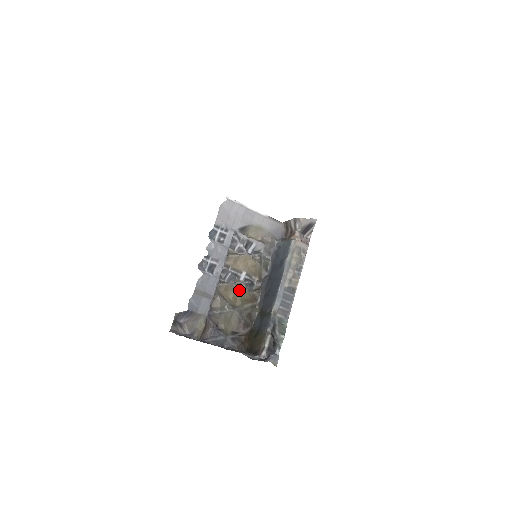
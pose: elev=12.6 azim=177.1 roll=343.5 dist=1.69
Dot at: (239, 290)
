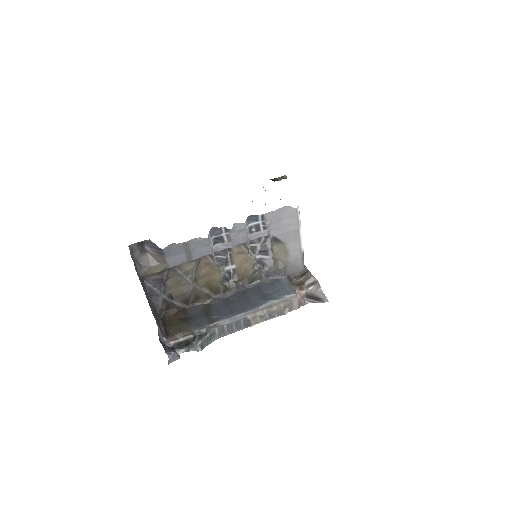
Dot at: (214, 274)
